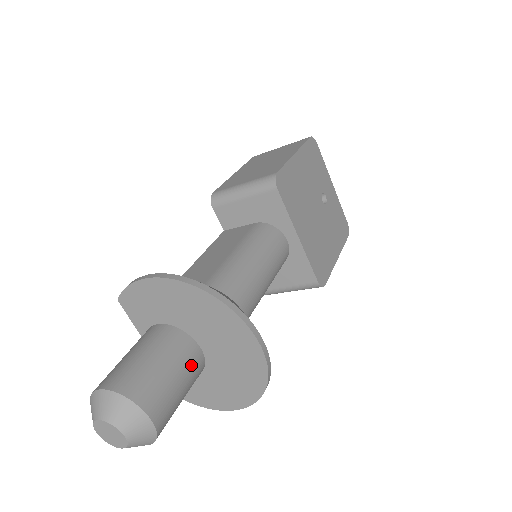
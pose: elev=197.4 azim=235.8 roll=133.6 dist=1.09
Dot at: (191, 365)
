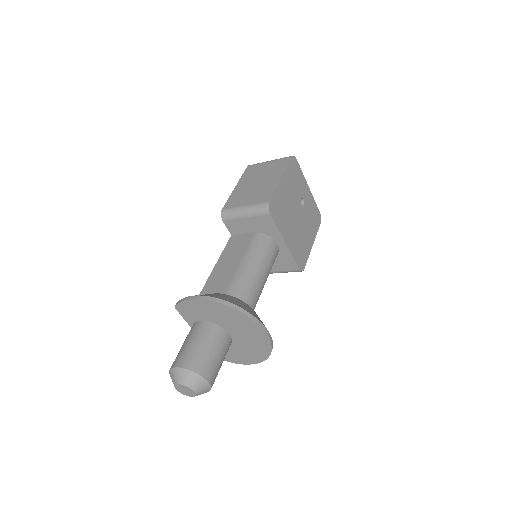
Dot at: (225, 346)
